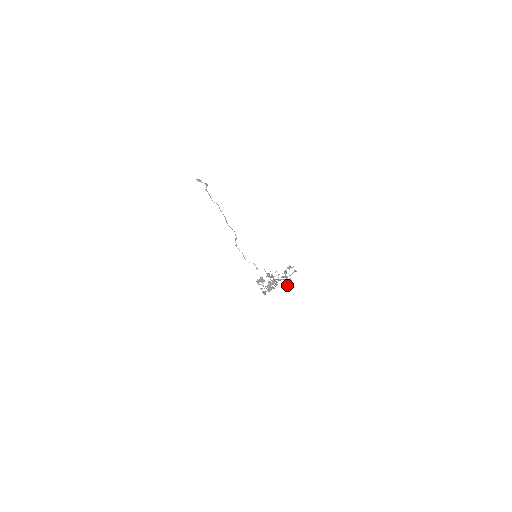
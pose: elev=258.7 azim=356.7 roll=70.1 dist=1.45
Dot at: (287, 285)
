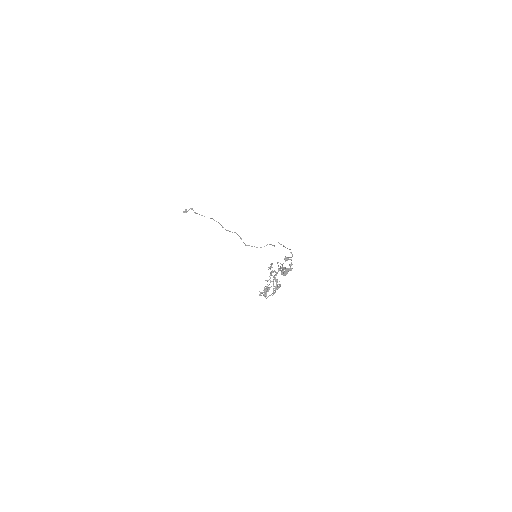
Dot at: (285, 275)
